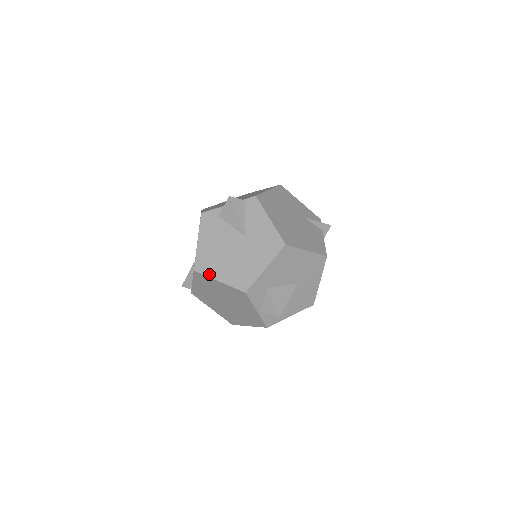
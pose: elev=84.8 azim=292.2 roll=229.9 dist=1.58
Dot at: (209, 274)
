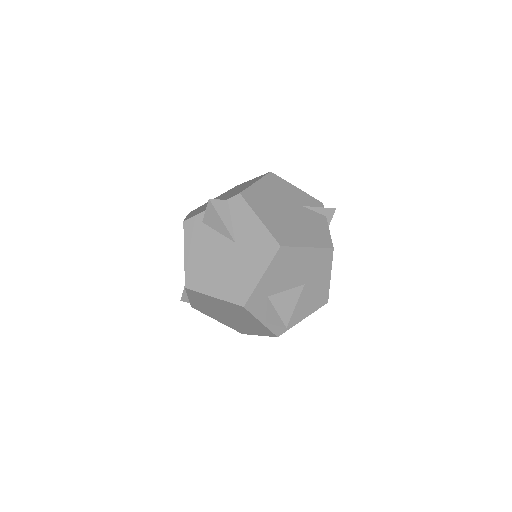
Dot at: (201, 290)
